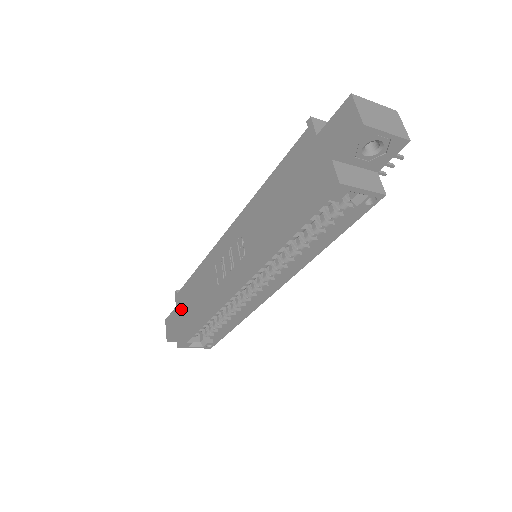
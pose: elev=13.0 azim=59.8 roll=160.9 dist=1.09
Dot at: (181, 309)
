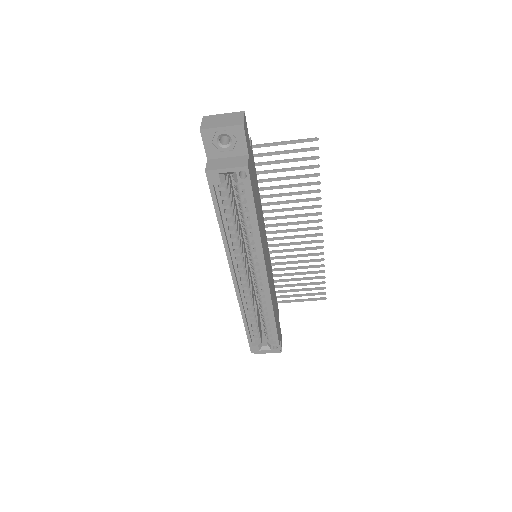
Dot at: occluded
